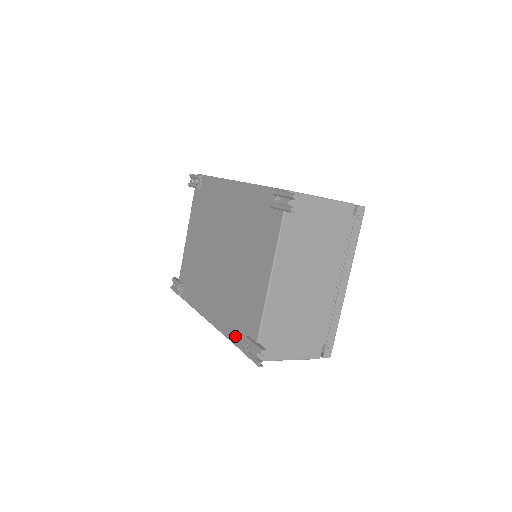
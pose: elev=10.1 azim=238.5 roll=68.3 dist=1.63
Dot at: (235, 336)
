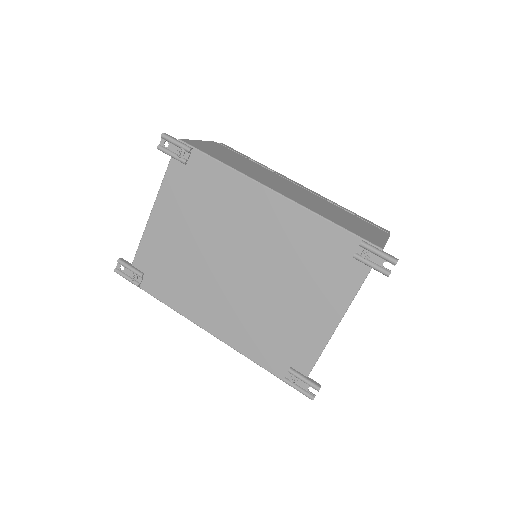
Dot at: (267, 362)
